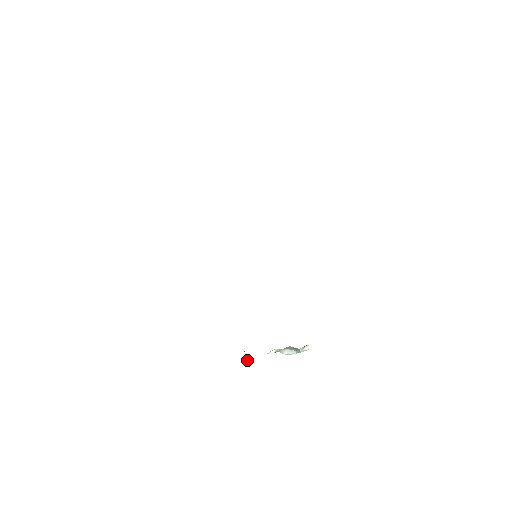
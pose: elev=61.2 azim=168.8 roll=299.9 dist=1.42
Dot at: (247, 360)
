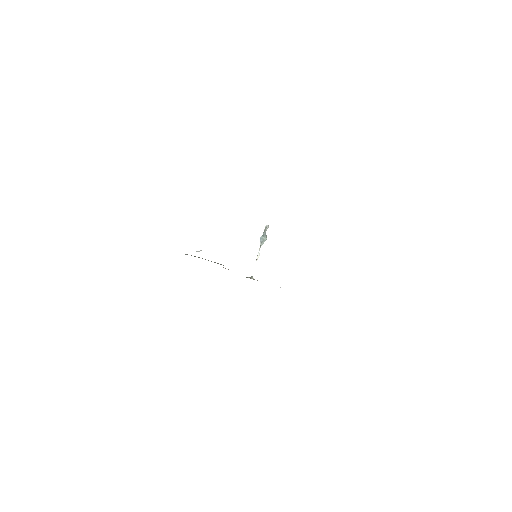
Dot at: occluded
